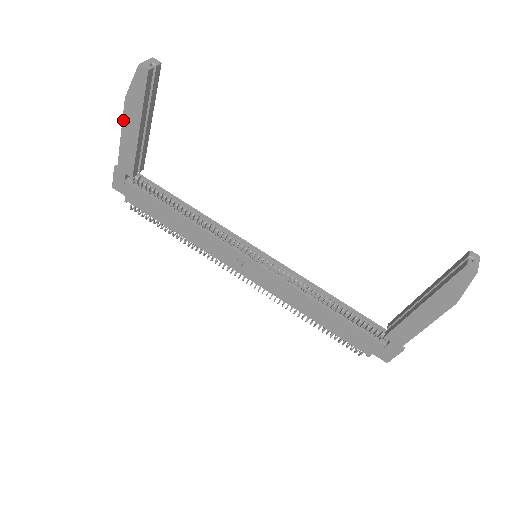
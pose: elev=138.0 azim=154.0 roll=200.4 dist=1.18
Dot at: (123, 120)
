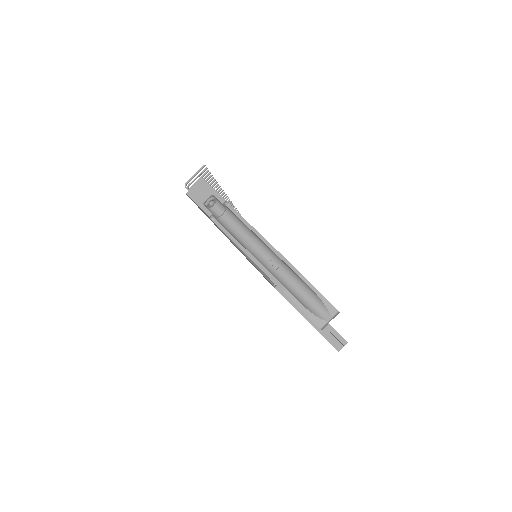
Dot at: (262, 270)
